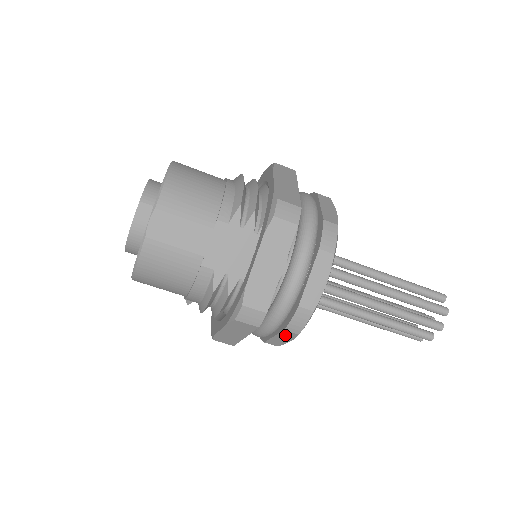
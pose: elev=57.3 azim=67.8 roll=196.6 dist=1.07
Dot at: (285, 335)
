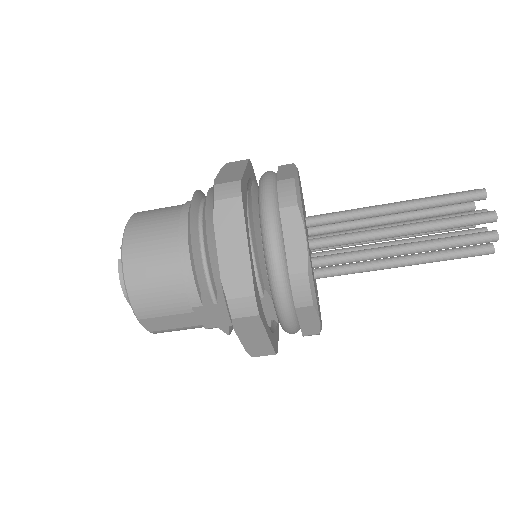
Dot at: occluded
